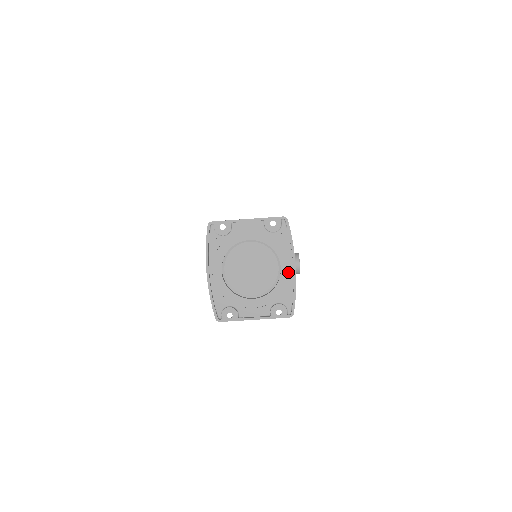
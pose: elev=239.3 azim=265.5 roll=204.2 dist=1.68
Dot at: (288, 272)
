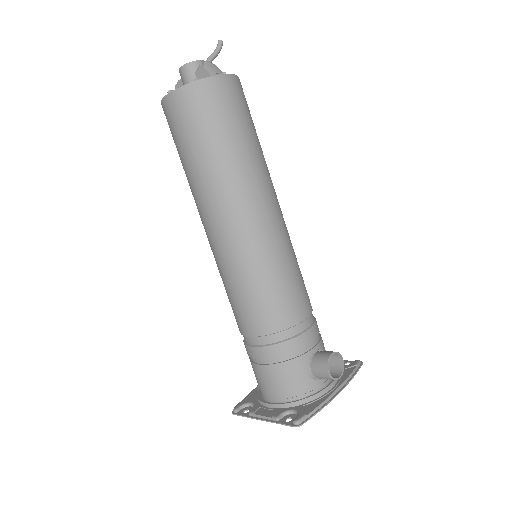
Dot at: (334, 386)
